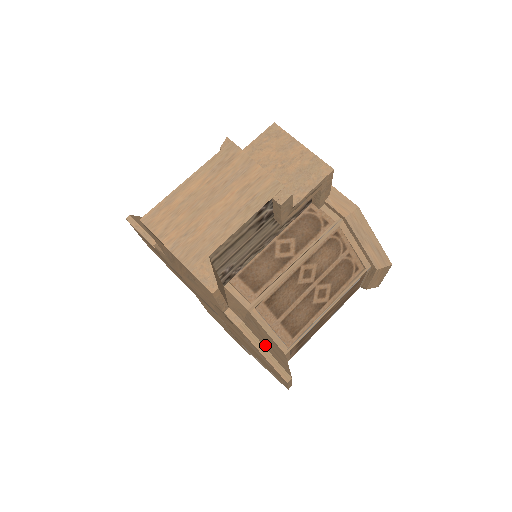
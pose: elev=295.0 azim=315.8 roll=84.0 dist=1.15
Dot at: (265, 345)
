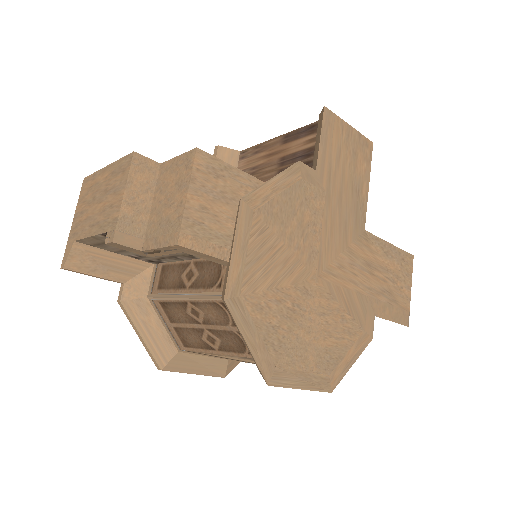
Dot at: (141, 330)
